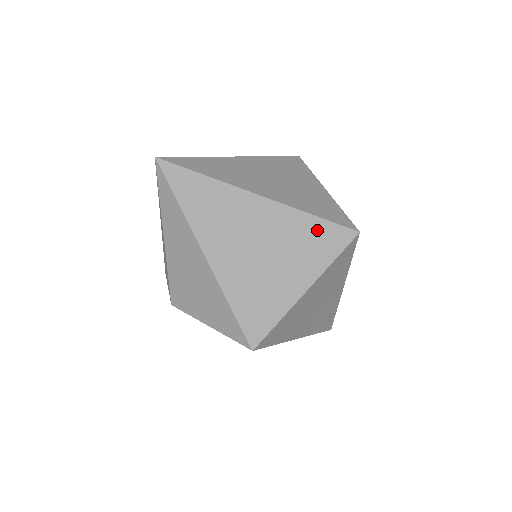
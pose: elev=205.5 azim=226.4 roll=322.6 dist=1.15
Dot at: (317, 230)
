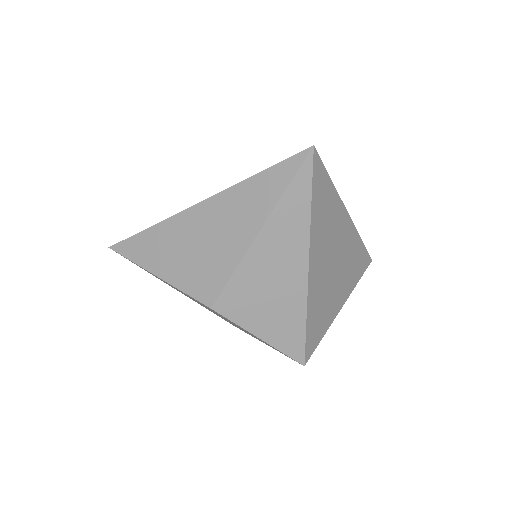
Dot at: (360, 254)
